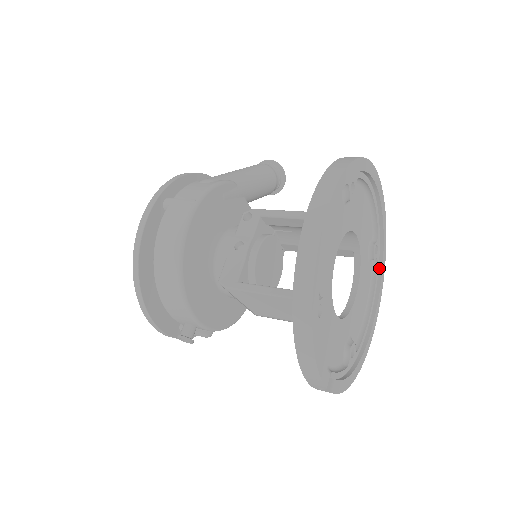
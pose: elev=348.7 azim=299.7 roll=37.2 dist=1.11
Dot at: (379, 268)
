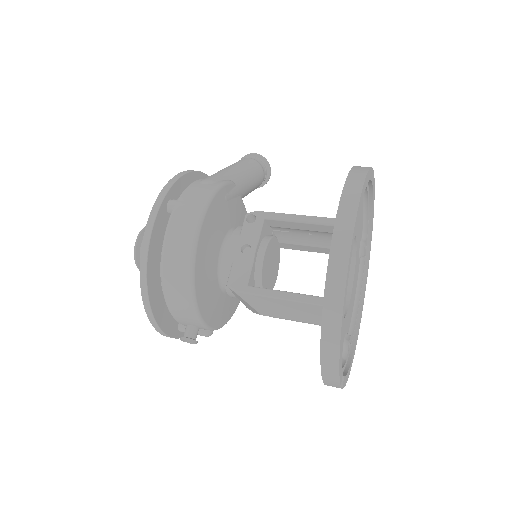
Dot at: (365, 264)
